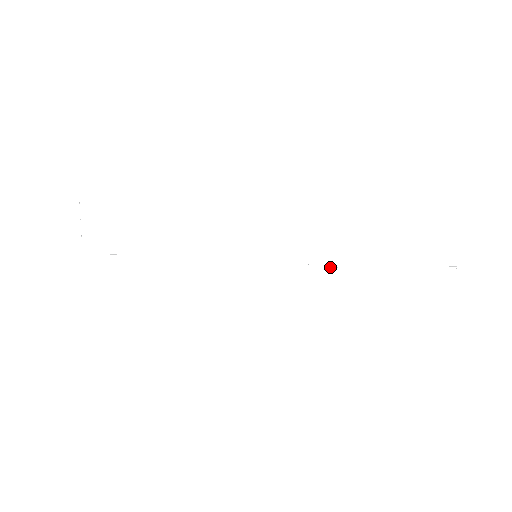
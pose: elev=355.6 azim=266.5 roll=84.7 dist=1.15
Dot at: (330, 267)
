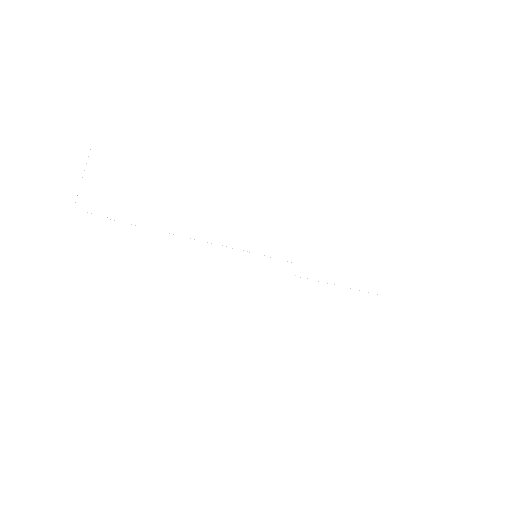
Dot at: occluded
